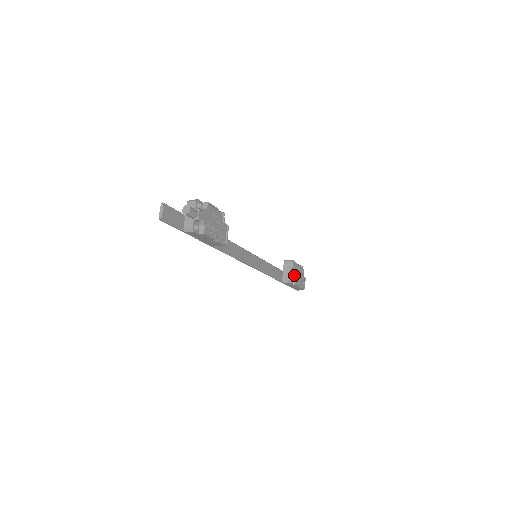
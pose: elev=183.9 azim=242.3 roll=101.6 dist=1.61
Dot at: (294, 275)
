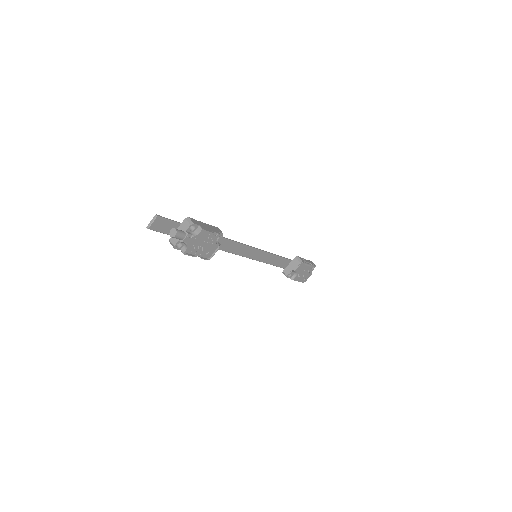
Dot at: (296, 273)
